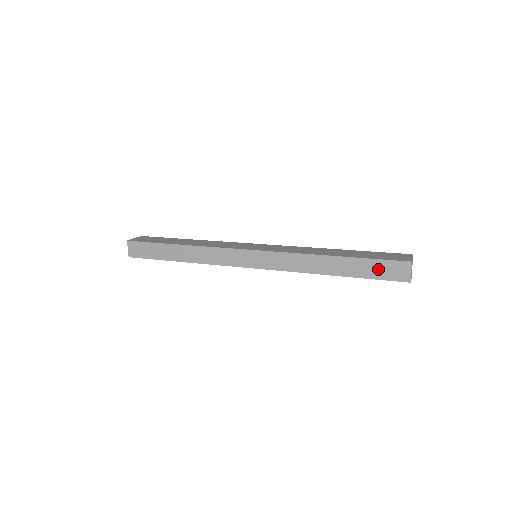
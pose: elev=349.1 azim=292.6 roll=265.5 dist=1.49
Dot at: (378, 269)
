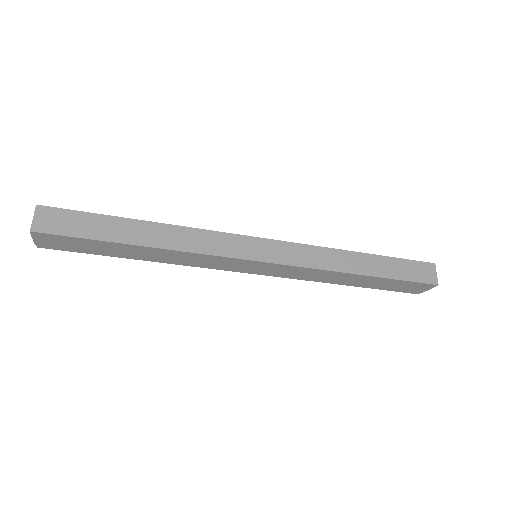
Dot at: (407, 269)
